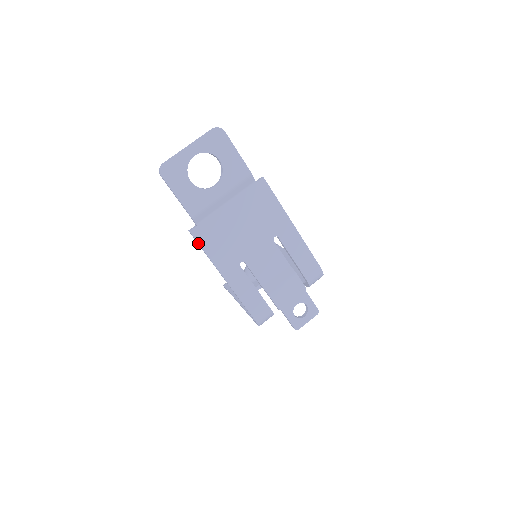
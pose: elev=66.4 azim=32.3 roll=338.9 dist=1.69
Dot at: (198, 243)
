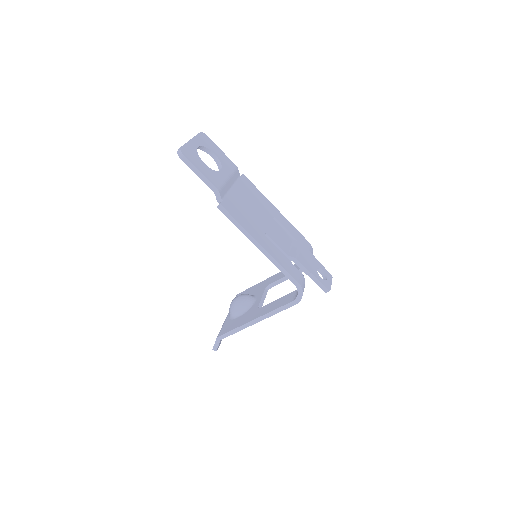
Dot at: (230, 214)
